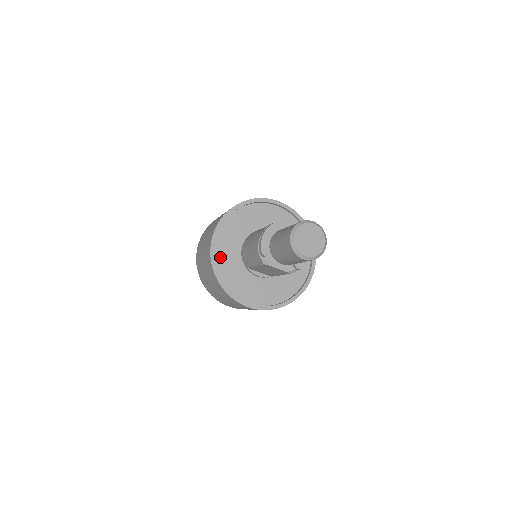
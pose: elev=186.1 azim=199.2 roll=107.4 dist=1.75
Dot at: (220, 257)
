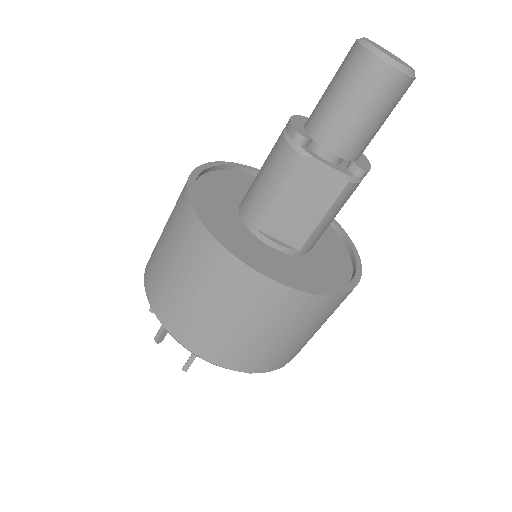
Dot at: (204, 208)
